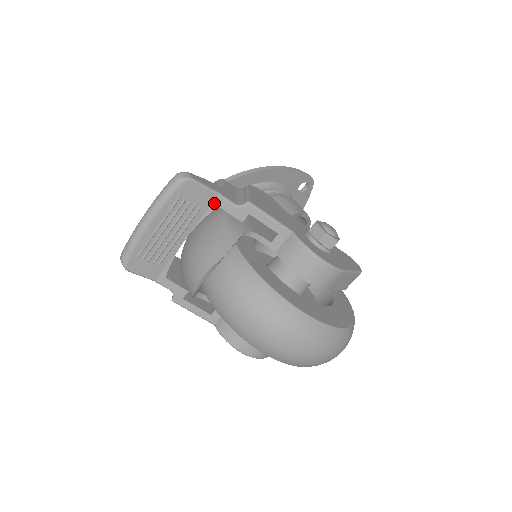
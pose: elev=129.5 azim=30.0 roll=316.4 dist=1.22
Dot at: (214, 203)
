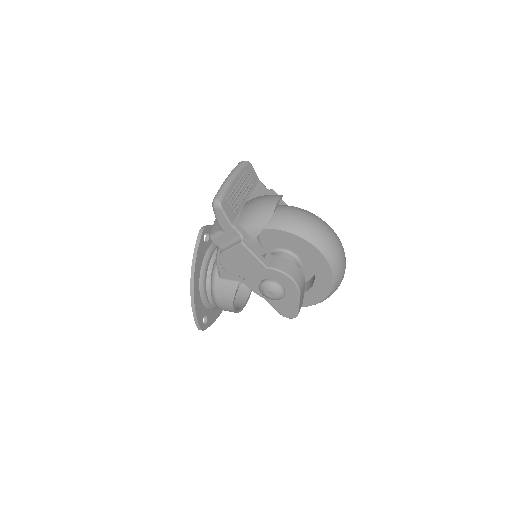
Dot at: (258, 184)
